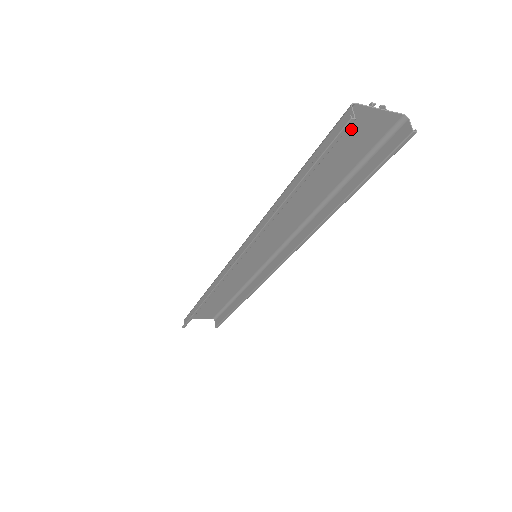
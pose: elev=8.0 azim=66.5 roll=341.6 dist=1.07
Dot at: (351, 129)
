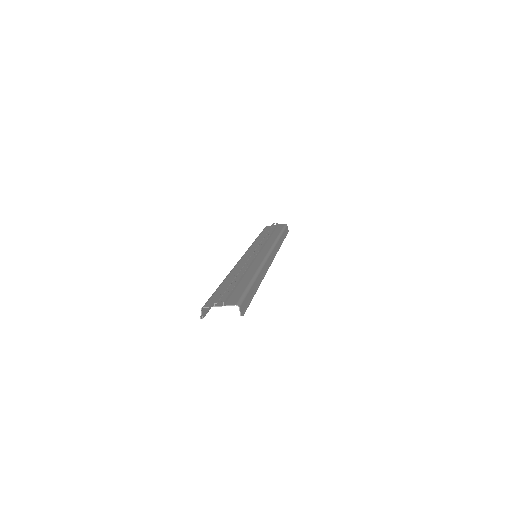
Dot at: occluded
